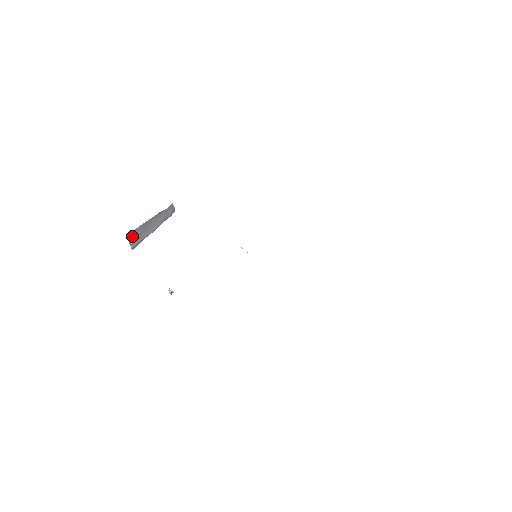
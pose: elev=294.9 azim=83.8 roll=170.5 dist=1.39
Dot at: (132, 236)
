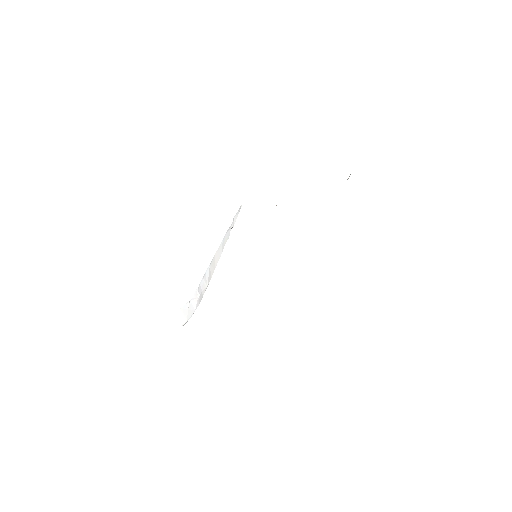
Dot at: occluded
